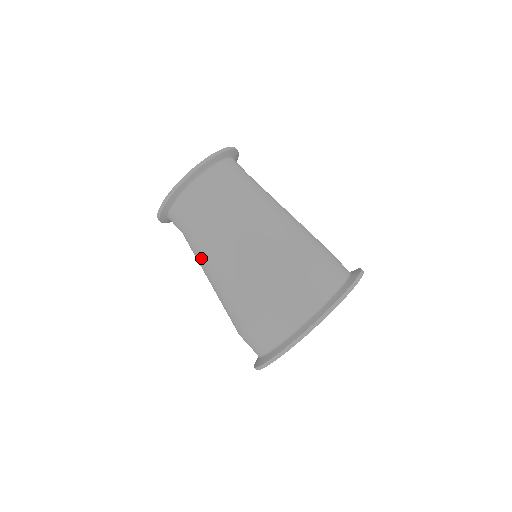
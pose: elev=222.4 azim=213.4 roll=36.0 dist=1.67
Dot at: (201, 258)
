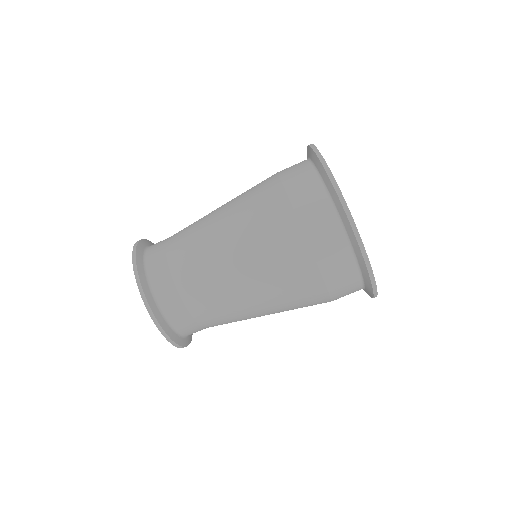
Dot at: (227, 302)
